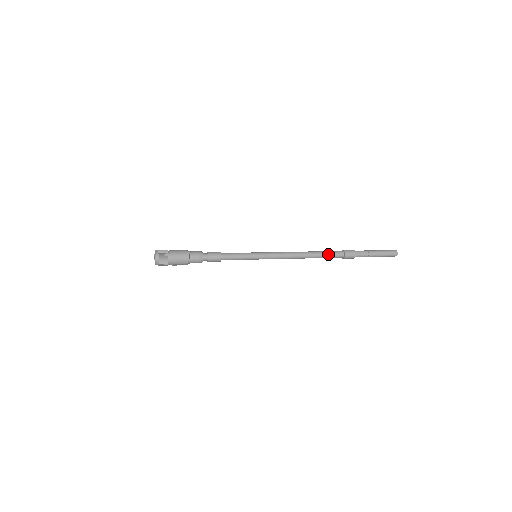
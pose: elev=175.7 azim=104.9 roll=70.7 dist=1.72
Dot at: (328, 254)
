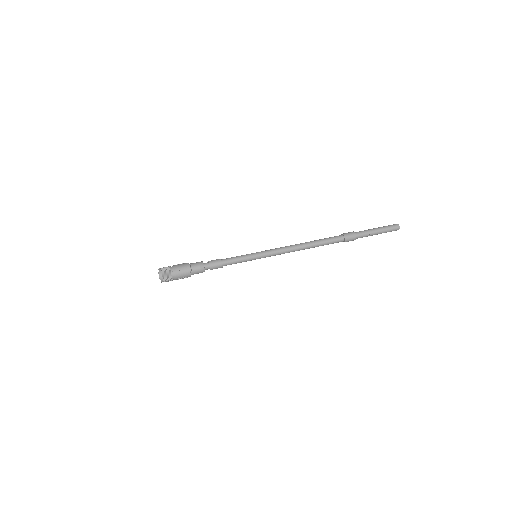
Dot at: (327, 241)
